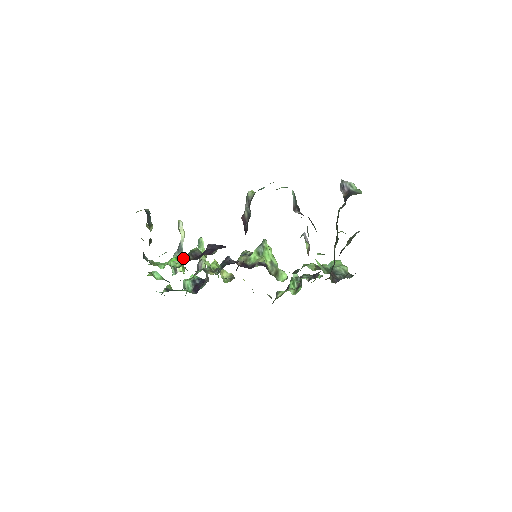
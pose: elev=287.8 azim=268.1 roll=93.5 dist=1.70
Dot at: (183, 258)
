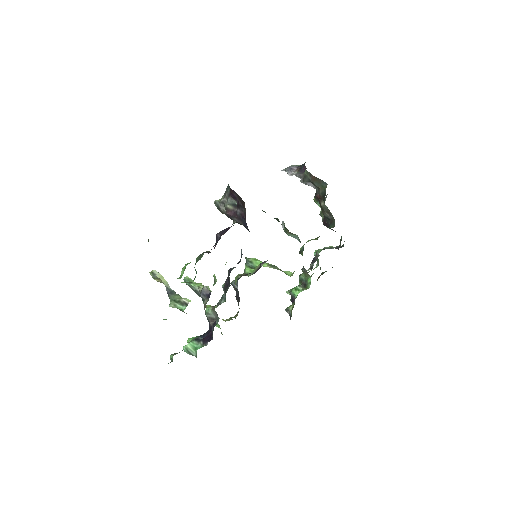
Dot at: occluded
